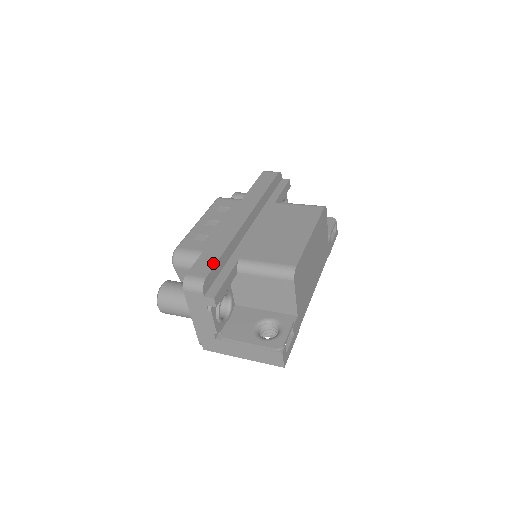
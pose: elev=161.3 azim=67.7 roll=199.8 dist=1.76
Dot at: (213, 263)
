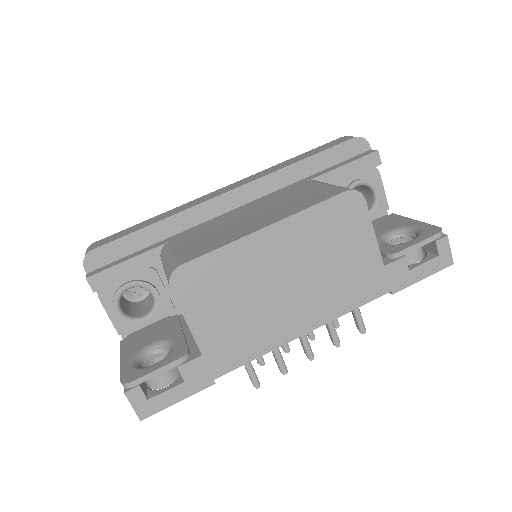
Dot at: (121, 236)
